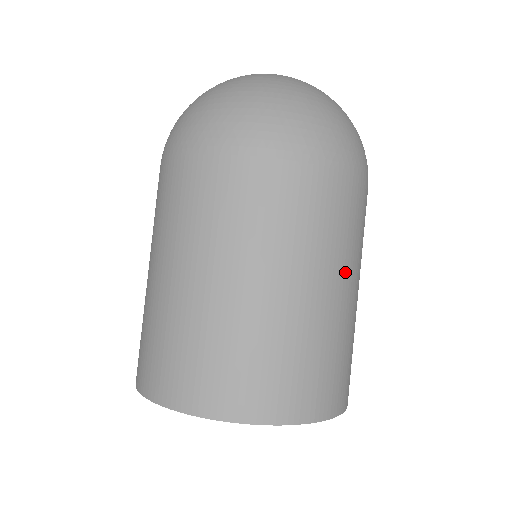
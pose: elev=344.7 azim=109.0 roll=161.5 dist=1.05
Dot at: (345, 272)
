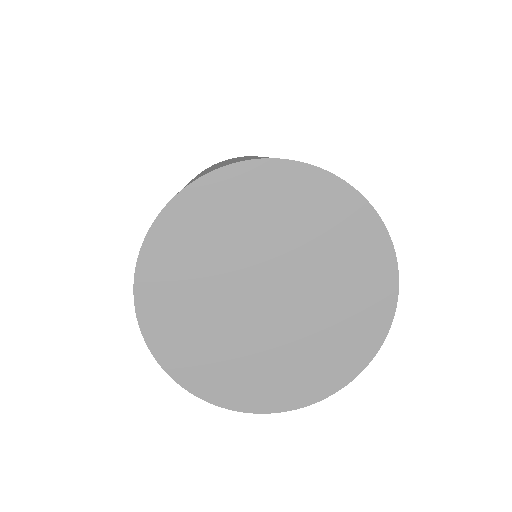
Dot at: occluded
